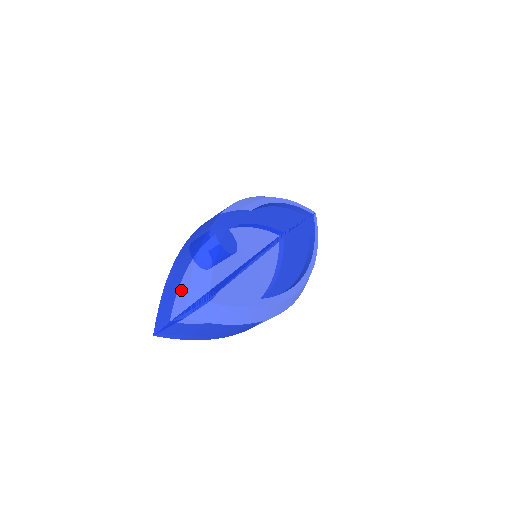
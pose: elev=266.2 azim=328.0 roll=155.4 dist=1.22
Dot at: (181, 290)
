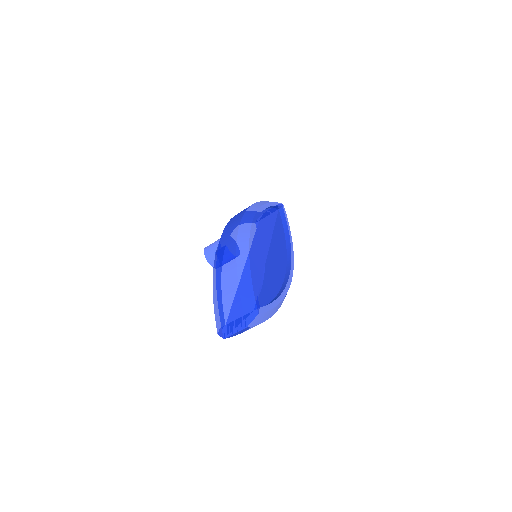
Dot at: (236, 306)
